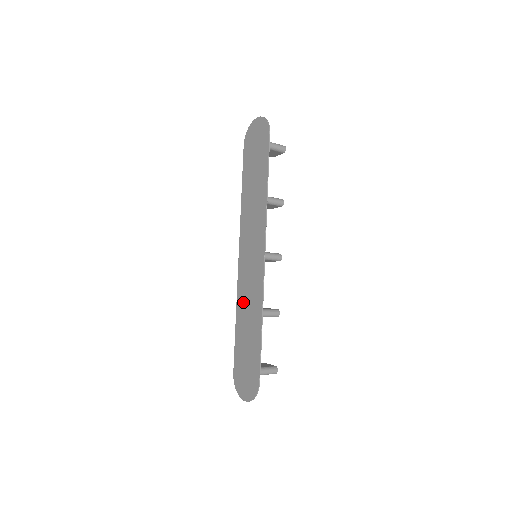
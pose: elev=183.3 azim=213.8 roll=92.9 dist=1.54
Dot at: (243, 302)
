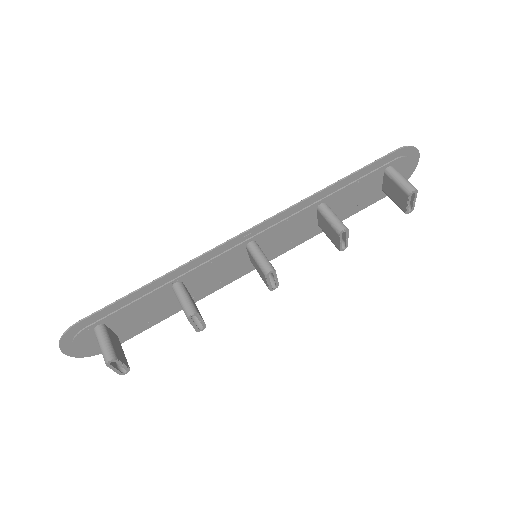
Dot at: (197, 289)
